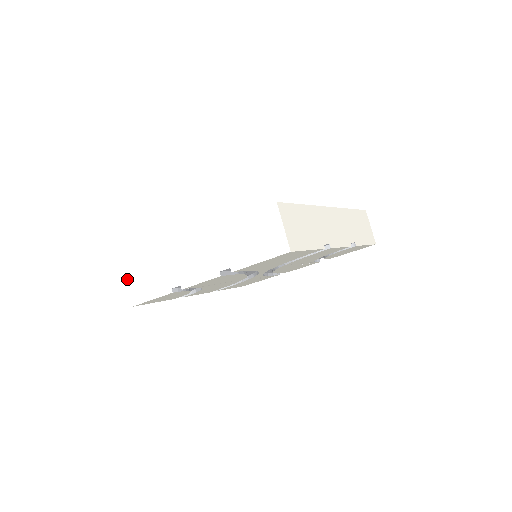
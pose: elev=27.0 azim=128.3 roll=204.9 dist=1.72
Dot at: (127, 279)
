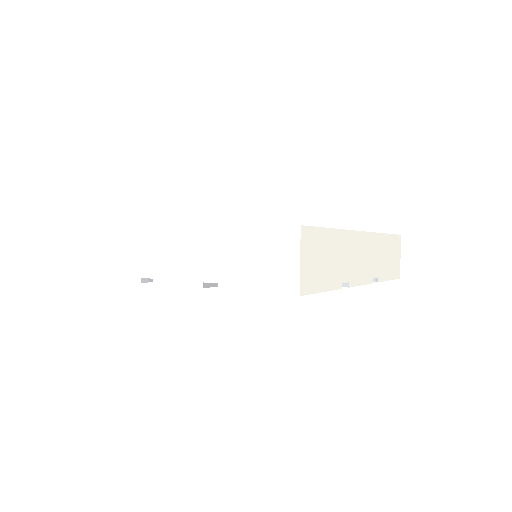
Dot at: (93, 244)
